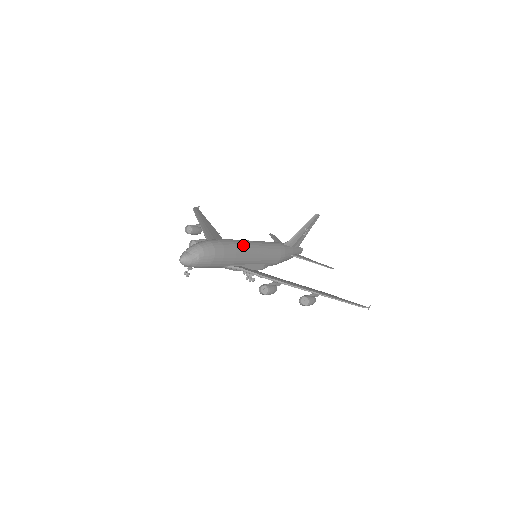
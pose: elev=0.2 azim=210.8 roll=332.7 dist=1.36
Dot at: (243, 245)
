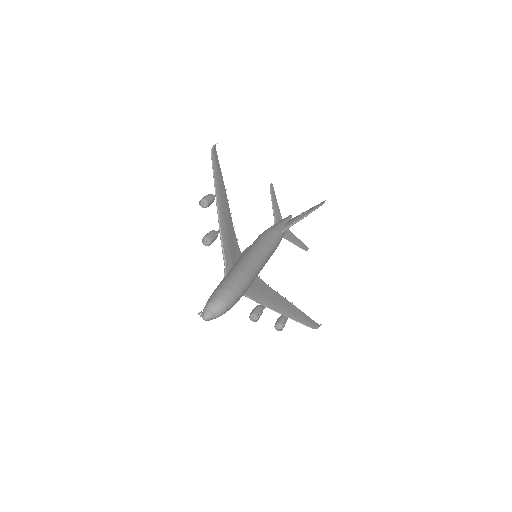
Dot at: (255, 276)
